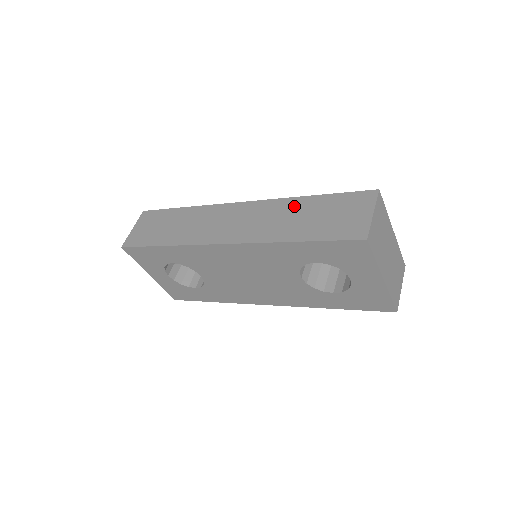
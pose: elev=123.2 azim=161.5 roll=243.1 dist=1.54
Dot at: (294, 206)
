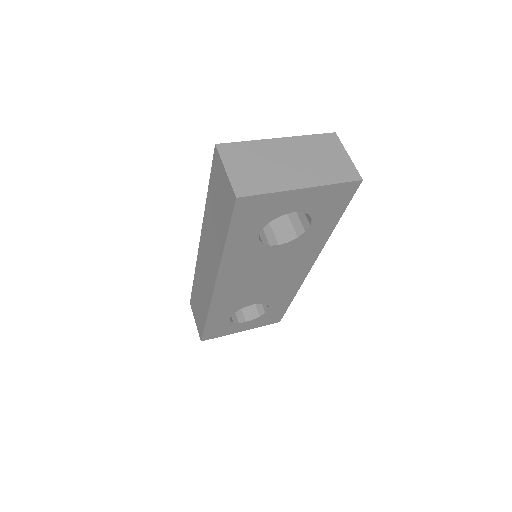
Dot at: (208, 216)
